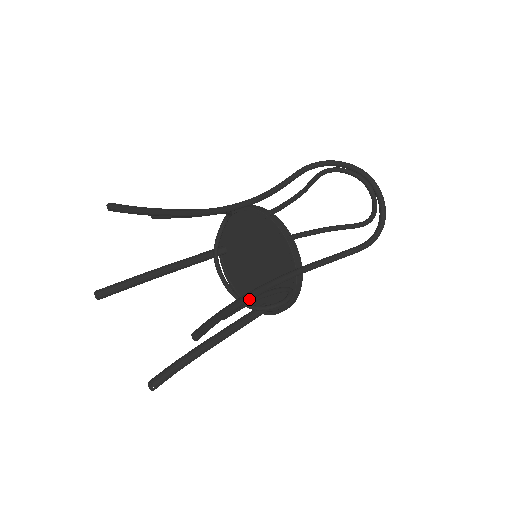
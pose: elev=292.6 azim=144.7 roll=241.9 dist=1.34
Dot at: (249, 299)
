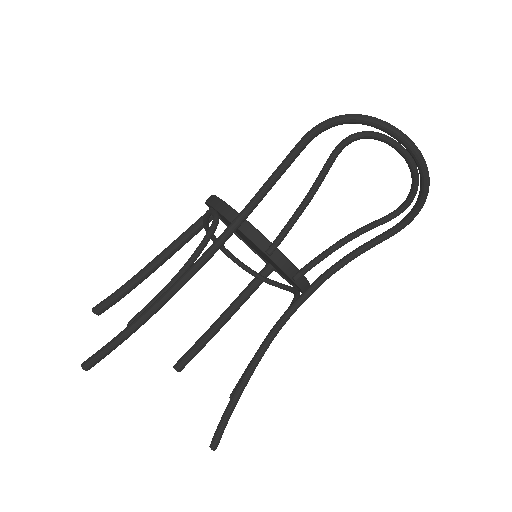
Dot at: occluded
